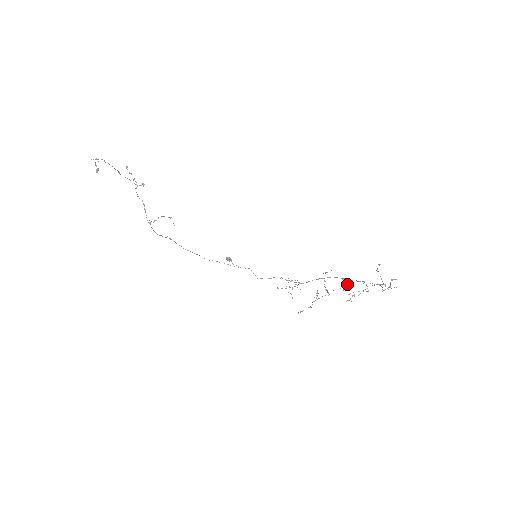
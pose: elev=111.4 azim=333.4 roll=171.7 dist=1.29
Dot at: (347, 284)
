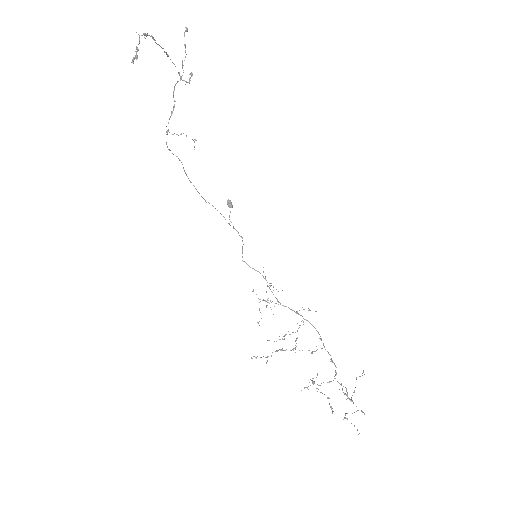
Dot at: occluded
